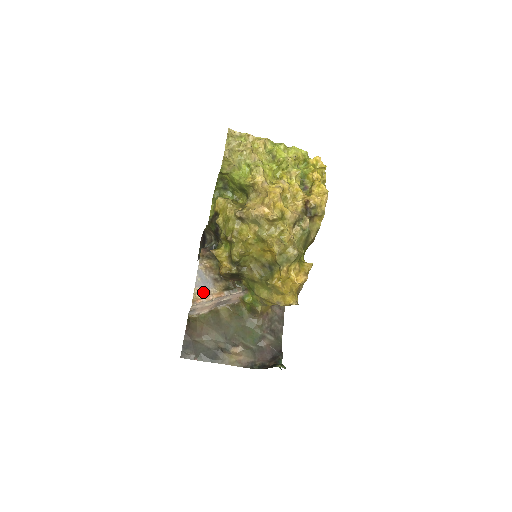
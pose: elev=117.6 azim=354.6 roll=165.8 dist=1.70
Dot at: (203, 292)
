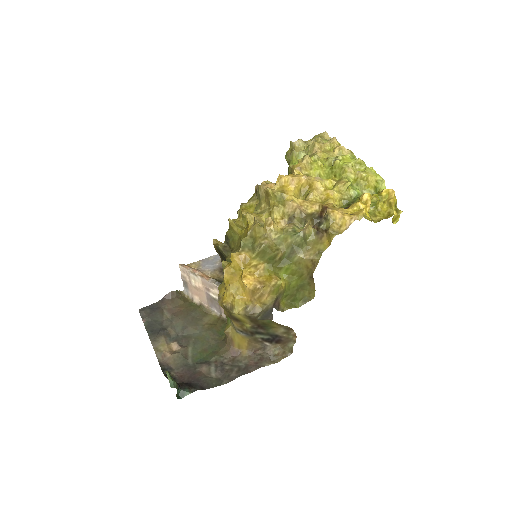
Dot at: (200, 266)
